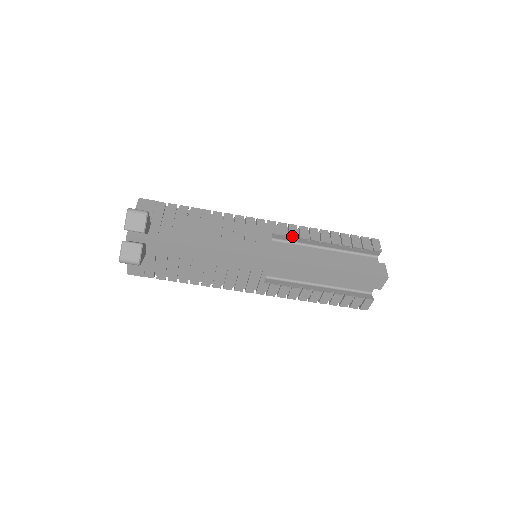
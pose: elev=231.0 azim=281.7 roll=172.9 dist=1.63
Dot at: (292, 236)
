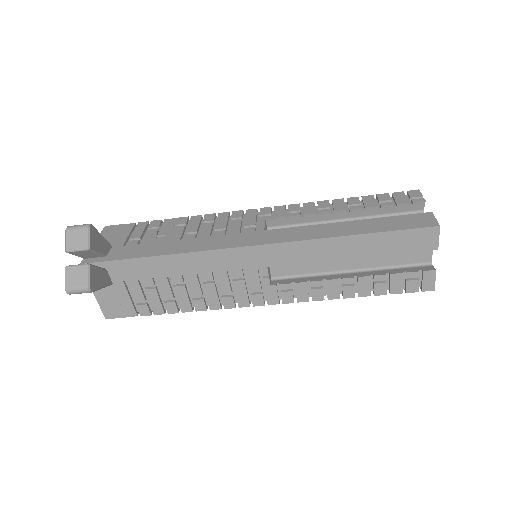
Dot at: (292, 215)
